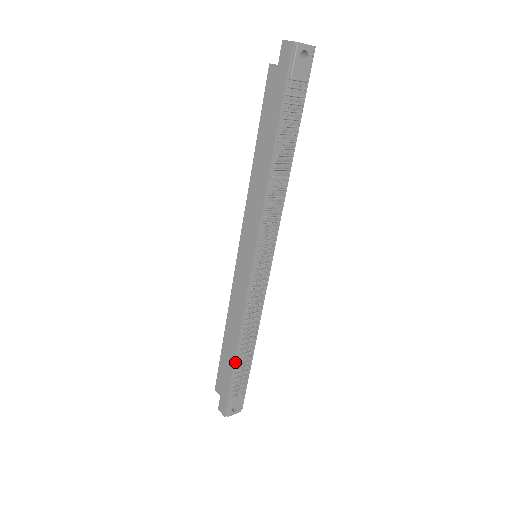
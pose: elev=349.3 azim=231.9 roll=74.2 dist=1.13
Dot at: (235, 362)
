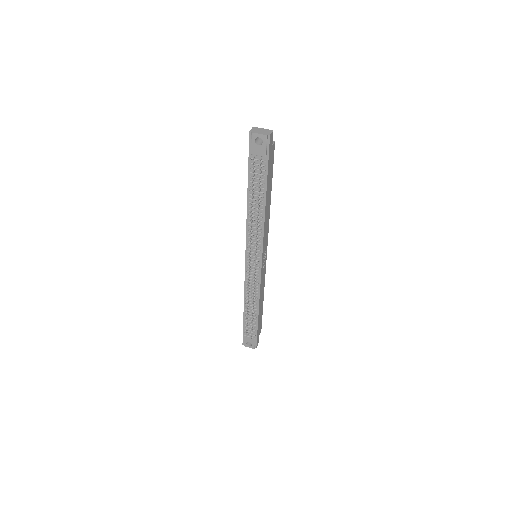
Dot at: (244, 315)
